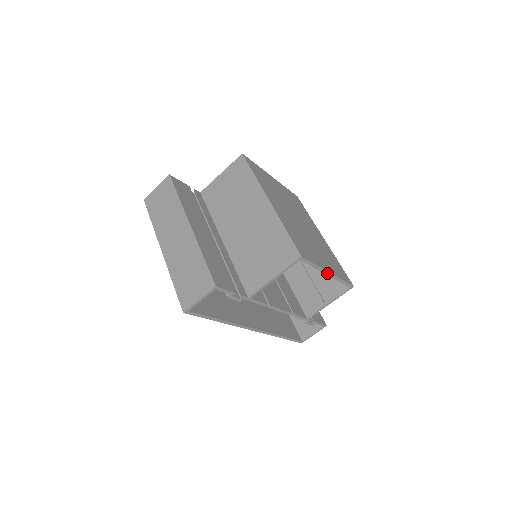
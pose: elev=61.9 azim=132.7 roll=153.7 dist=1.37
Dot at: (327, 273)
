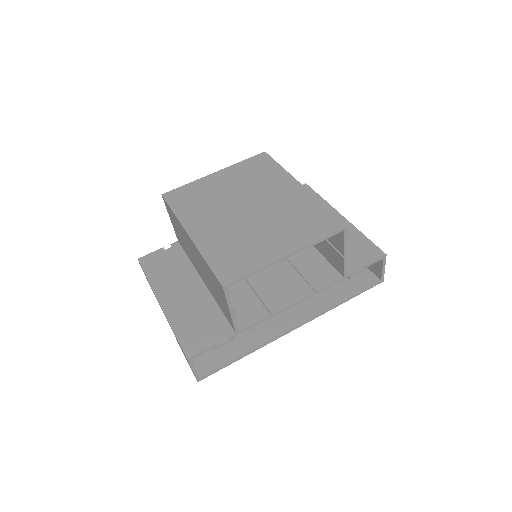
Dot at: (284, 258)
